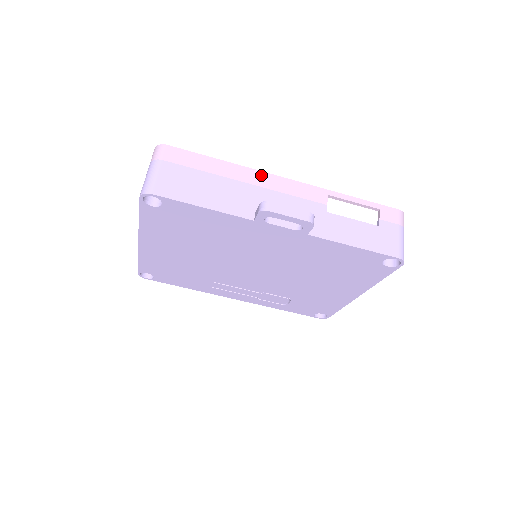
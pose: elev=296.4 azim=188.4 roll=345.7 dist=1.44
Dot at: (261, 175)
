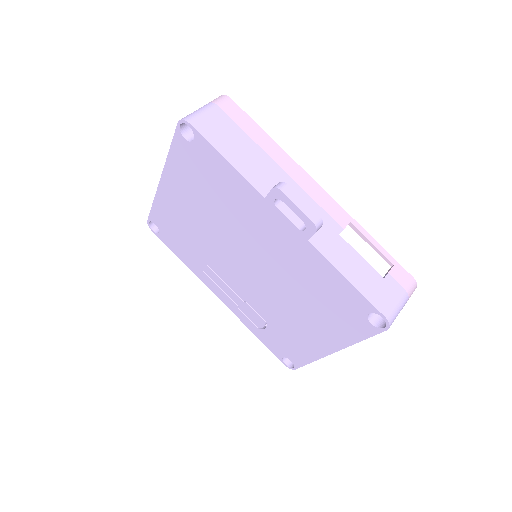
Dot at: (298, 169)
